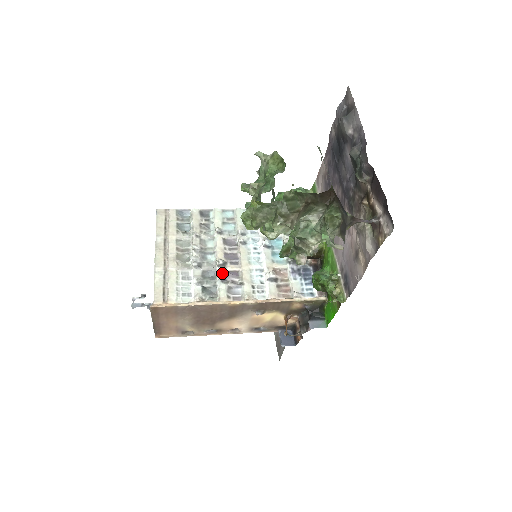
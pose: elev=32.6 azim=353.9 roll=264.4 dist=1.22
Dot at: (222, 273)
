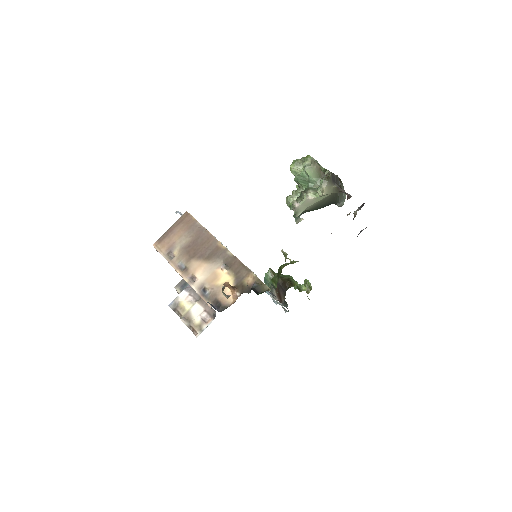
Dot at: occluded
